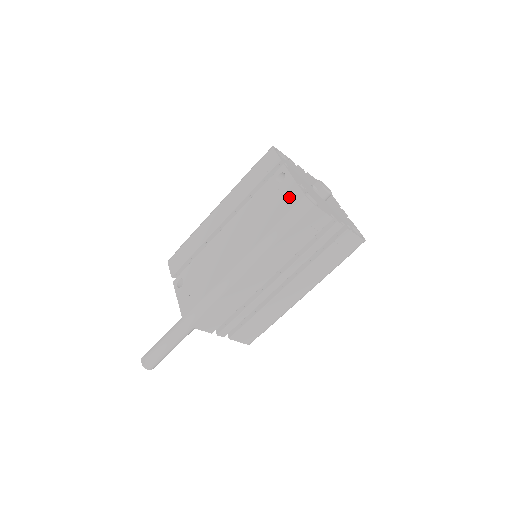
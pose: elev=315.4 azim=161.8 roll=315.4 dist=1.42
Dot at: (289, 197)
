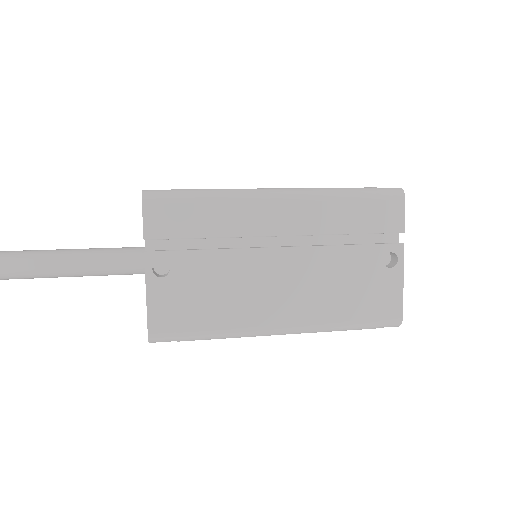
Dot at: (386, 301)
